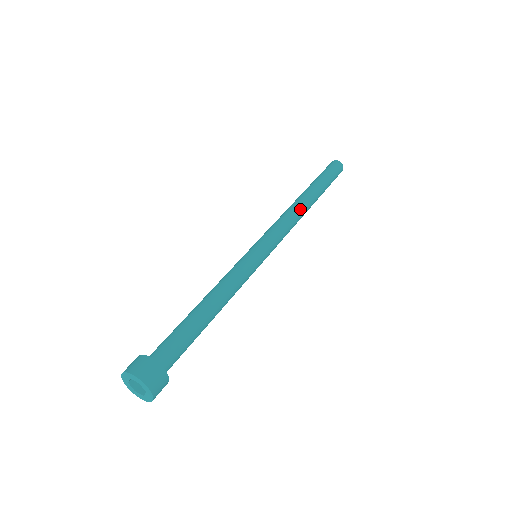
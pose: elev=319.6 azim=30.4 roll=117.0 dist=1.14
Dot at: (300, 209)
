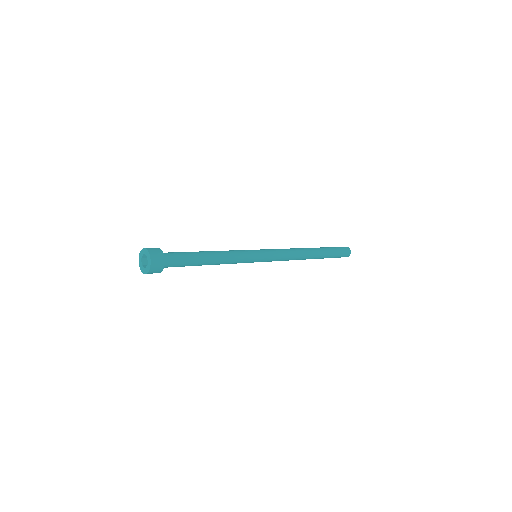
Dot at: (302, 251)
